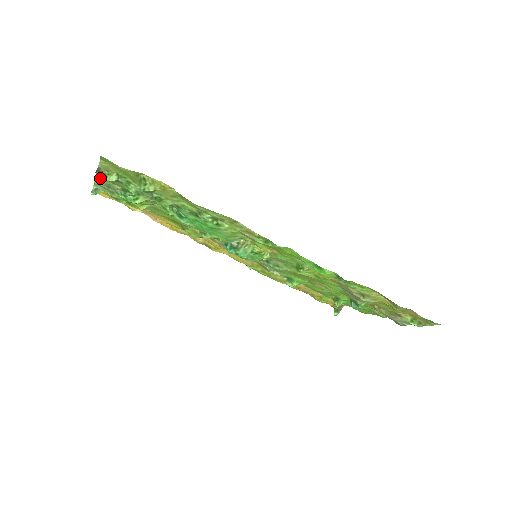
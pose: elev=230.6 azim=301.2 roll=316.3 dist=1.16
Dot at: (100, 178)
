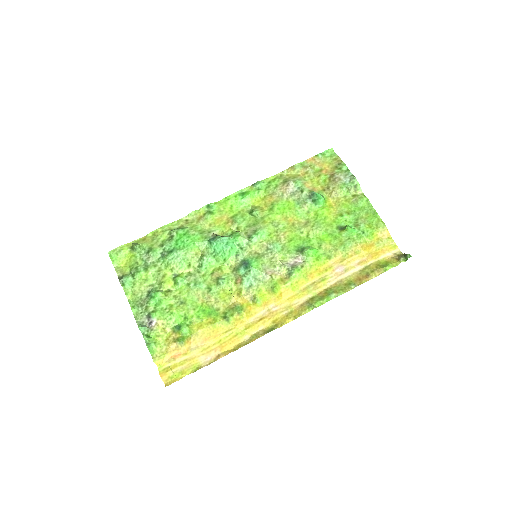
Dot at: (122, 279)
